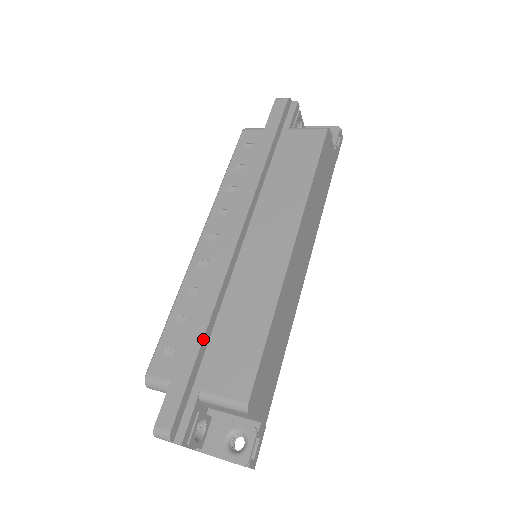
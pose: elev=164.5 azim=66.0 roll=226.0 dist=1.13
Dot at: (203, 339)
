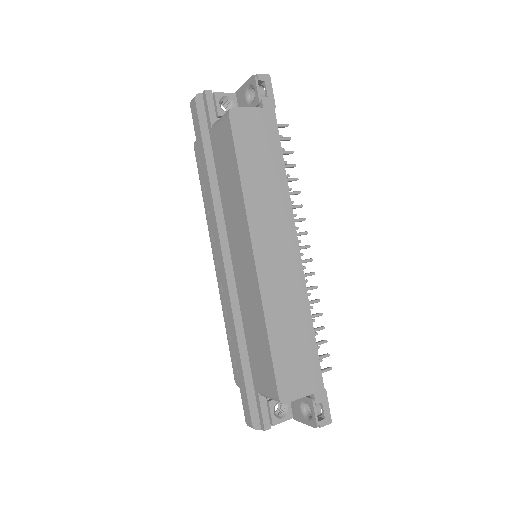
Dot at: (240, 356)
